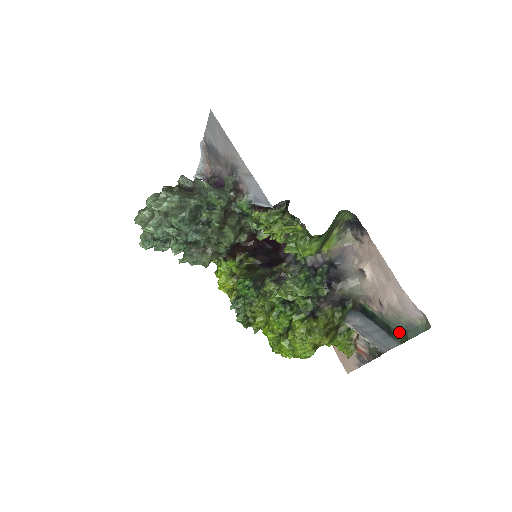
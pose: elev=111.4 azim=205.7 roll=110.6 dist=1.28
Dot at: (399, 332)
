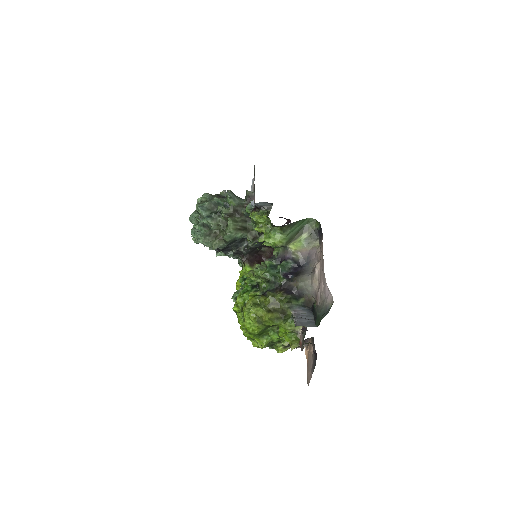
Dot at: (319, 317)
